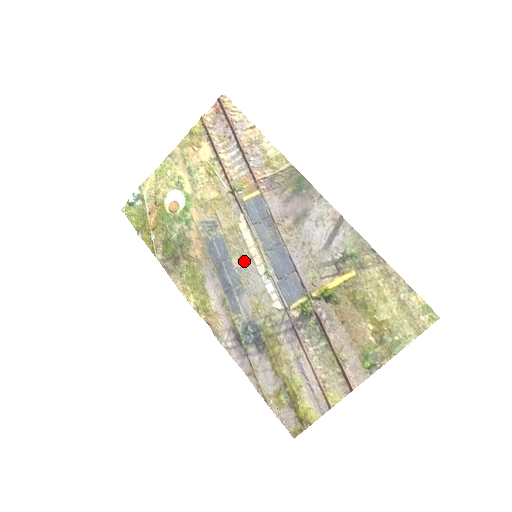
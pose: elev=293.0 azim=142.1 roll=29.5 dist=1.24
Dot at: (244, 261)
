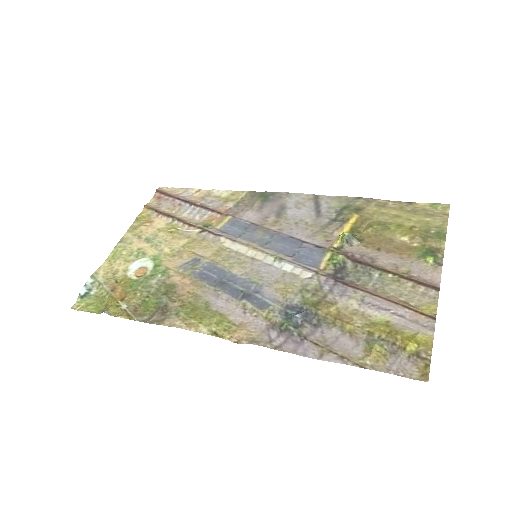
Dot at: (246, 265)
